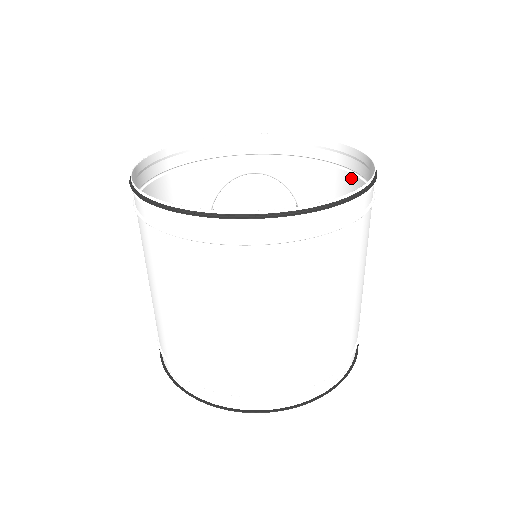
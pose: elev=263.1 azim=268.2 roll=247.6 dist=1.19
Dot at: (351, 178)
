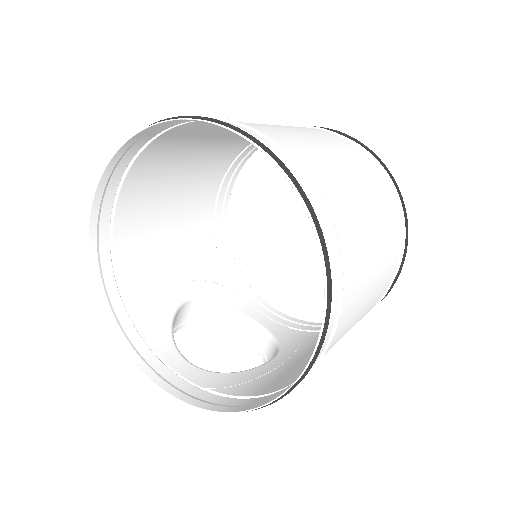
Dot at: occluded
